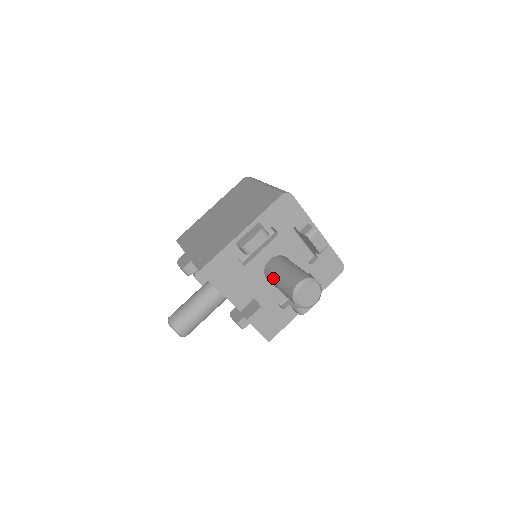
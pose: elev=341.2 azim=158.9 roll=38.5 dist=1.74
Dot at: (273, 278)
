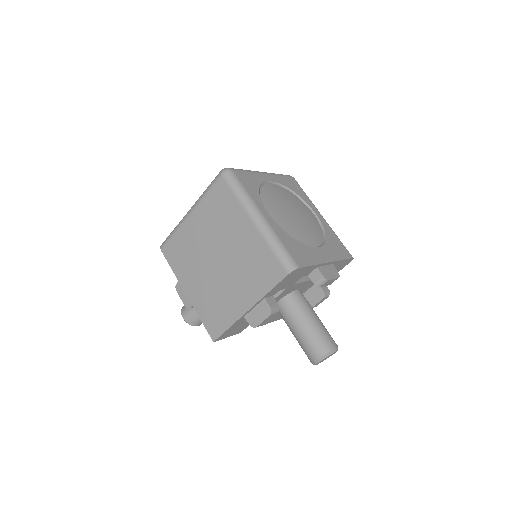
Dot at: (287, 325)
